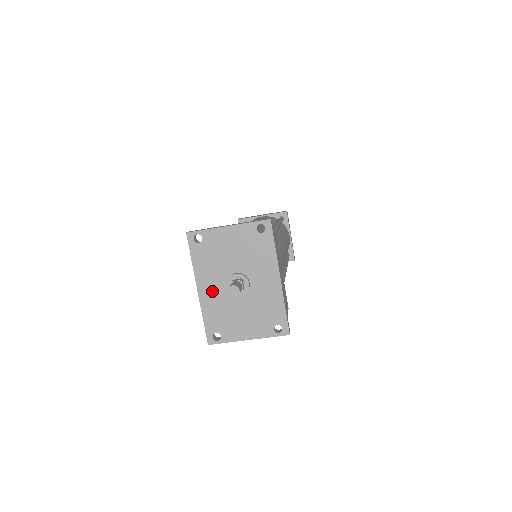
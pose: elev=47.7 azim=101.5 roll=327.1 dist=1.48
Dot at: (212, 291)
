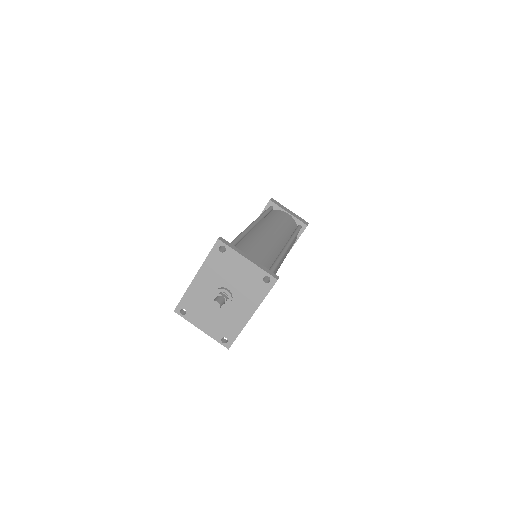
Dot at: (204, 285)
